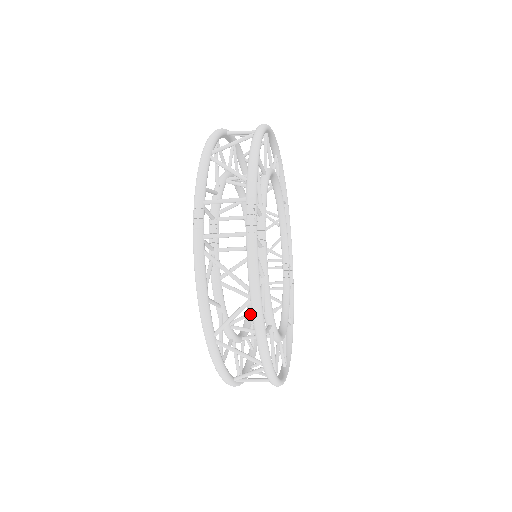
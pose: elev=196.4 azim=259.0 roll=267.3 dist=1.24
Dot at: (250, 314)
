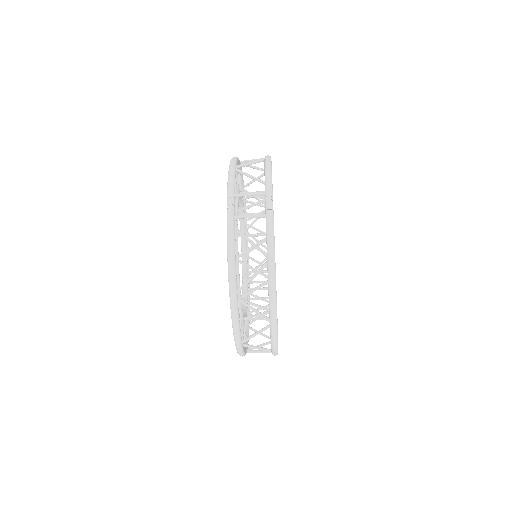
Dot at: (258, 287)
